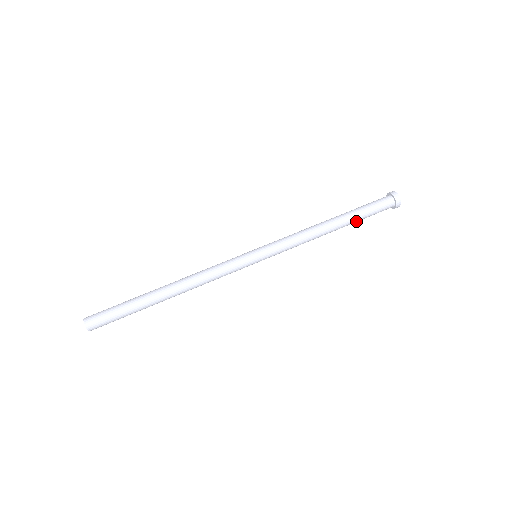
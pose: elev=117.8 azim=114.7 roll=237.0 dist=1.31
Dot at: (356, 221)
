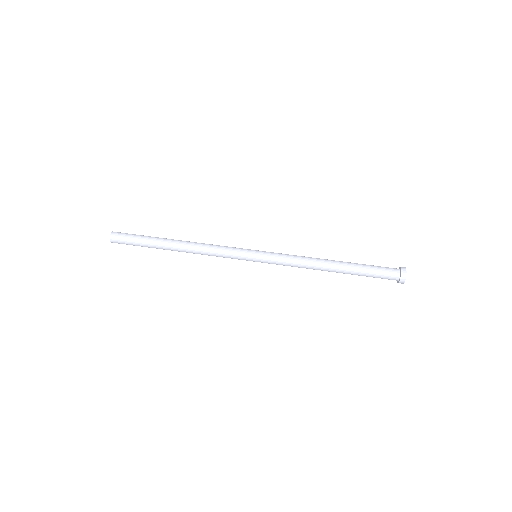
Dot at: (355, 274)
